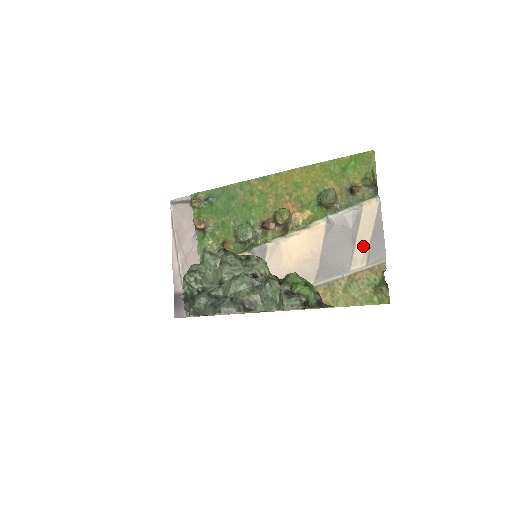
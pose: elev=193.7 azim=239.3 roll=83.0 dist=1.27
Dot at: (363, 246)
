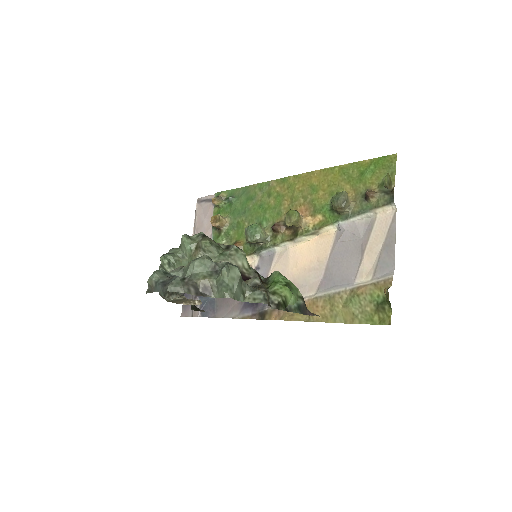
Dot at: (371, 258)
